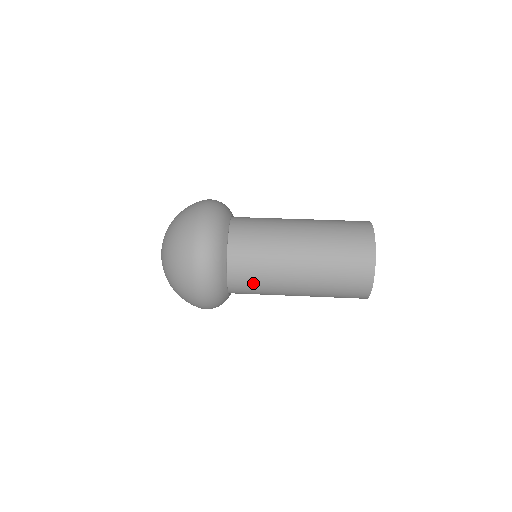
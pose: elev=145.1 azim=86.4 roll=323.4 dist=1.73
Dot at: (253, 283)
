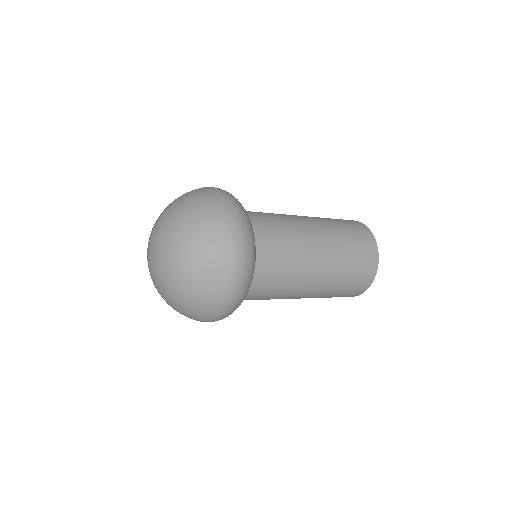
Dot at: (276, 281)
